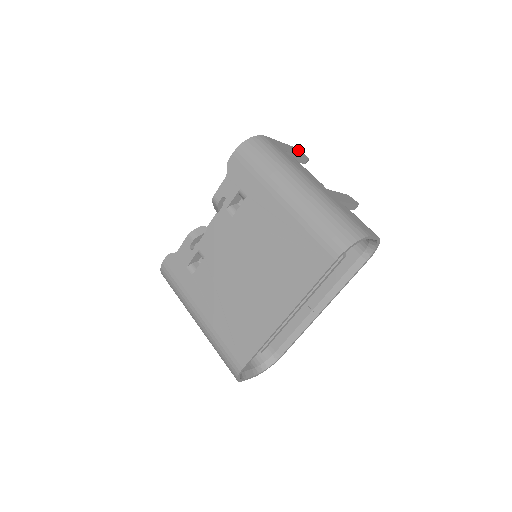
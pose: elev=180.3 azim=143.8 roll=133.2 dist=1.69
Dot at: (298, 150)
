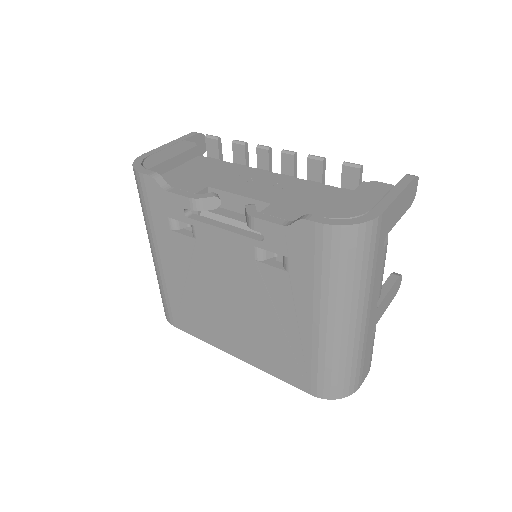
Dot at: (414, 184)
